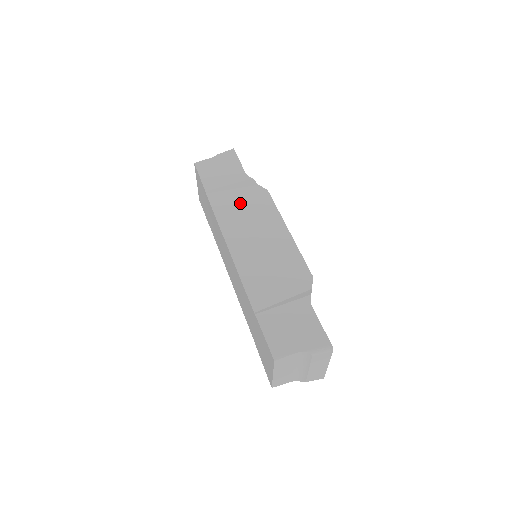
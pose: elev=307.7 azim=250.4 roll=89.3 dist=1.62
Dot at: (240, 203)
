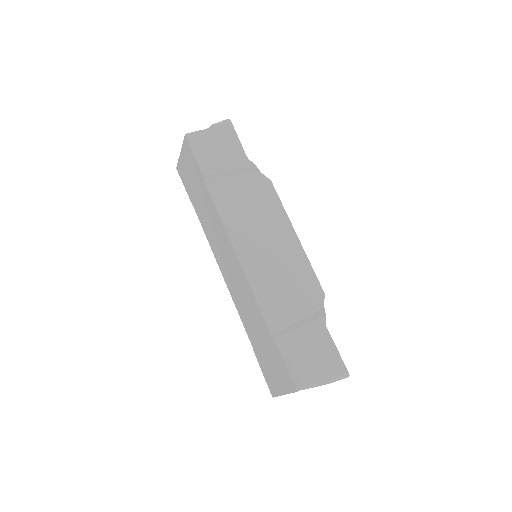
Dot at: (243, 196)
